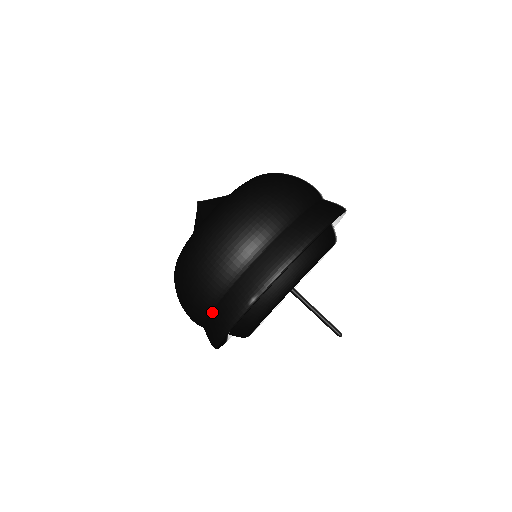
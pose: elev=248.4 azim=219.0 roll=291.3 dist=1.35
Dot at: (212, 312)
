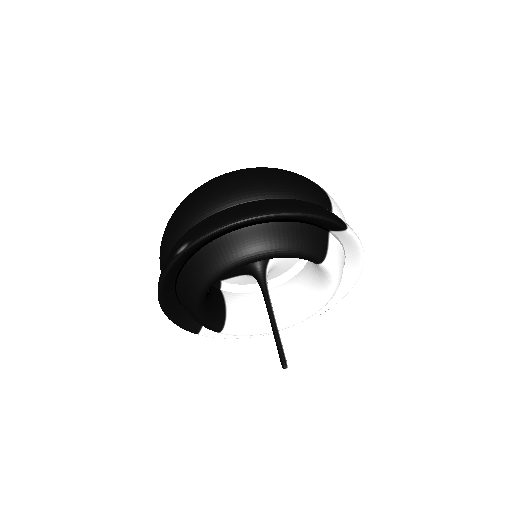
Dot at: occluded
